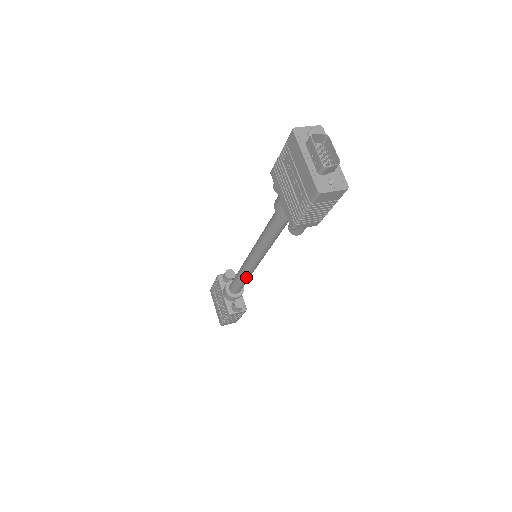
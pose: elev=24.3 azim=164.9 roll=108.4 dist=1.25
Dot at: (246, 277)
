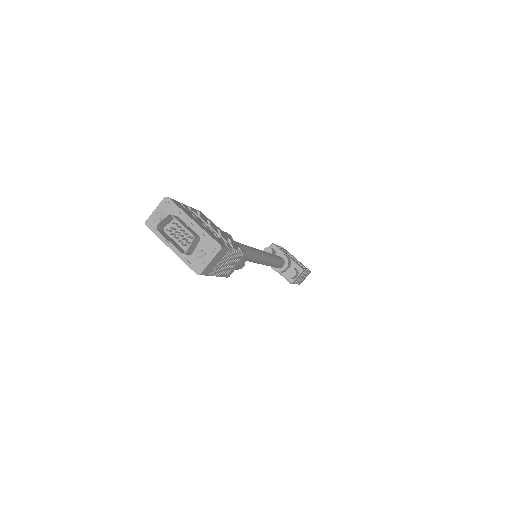
Dot at: (270, 264)
